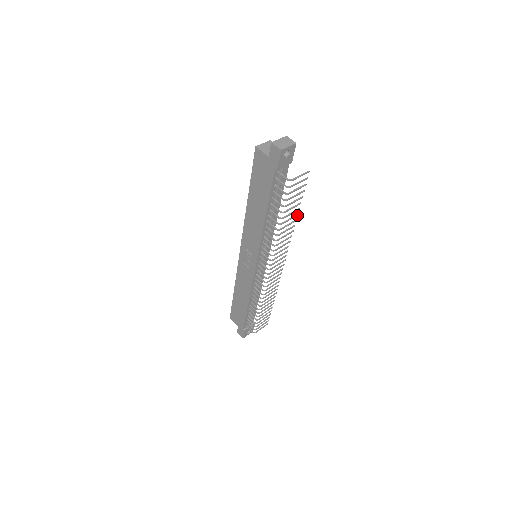
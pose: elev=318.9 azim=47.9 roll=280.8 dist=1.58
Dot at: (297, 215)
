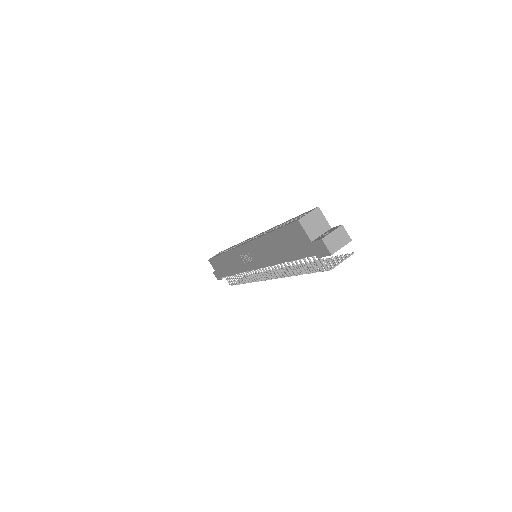
Dot at: (318, 261)
